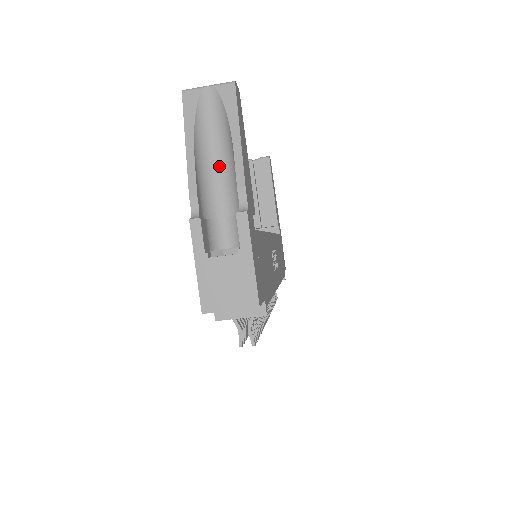
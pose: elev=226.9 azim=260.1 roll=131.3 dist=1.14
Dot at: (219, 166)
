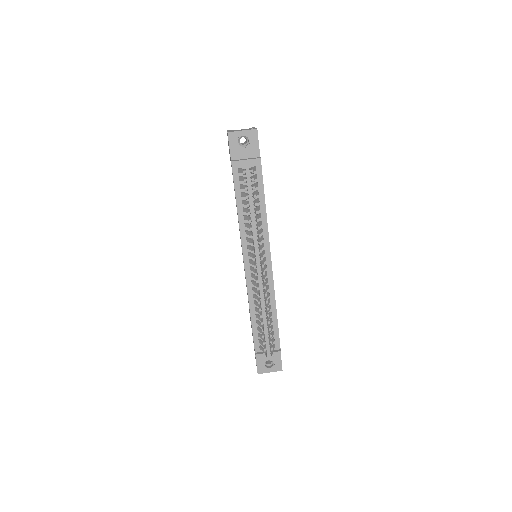
Dot at: occluded
